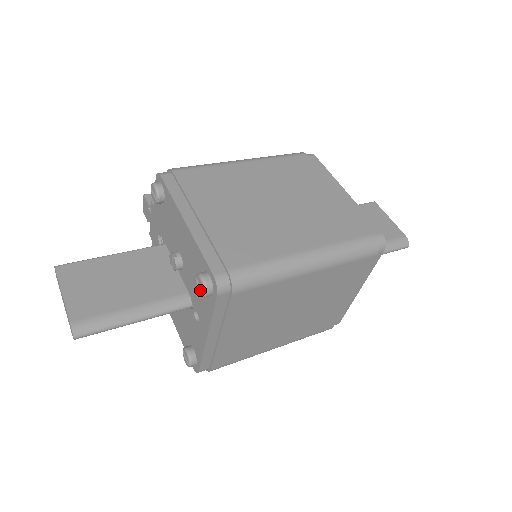
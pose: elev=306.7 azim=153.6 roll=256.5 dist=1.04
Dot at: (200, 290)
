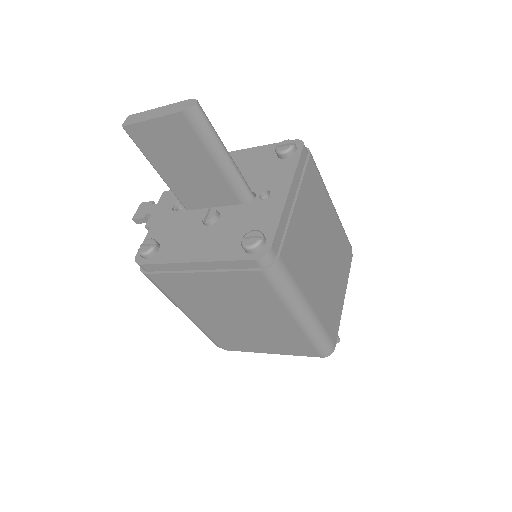
Dot at: (286, 146)
